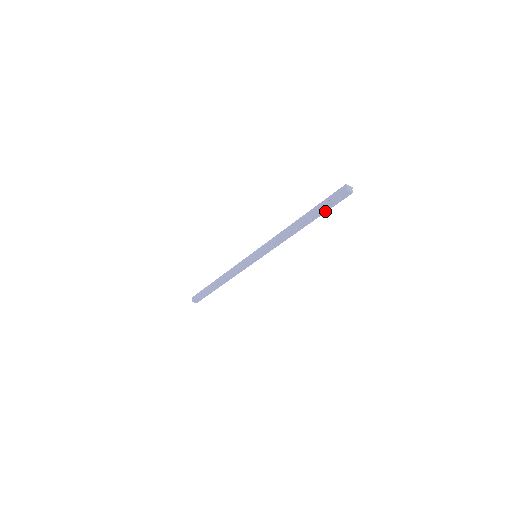
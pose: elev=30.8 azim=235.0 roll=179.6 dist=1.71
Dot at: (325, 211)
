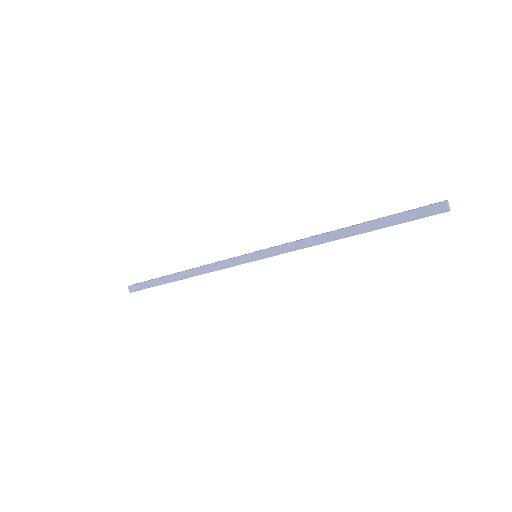
Dot at: occluded
